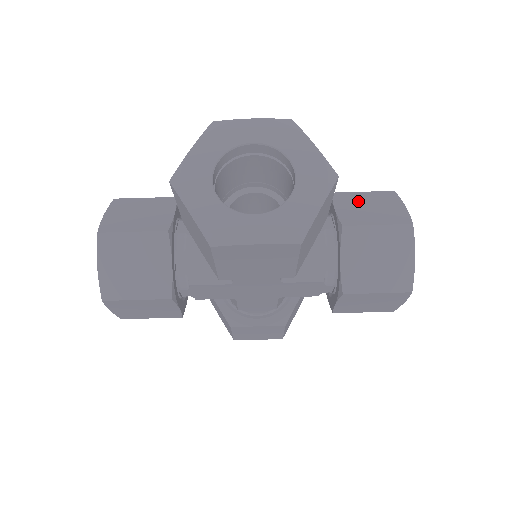
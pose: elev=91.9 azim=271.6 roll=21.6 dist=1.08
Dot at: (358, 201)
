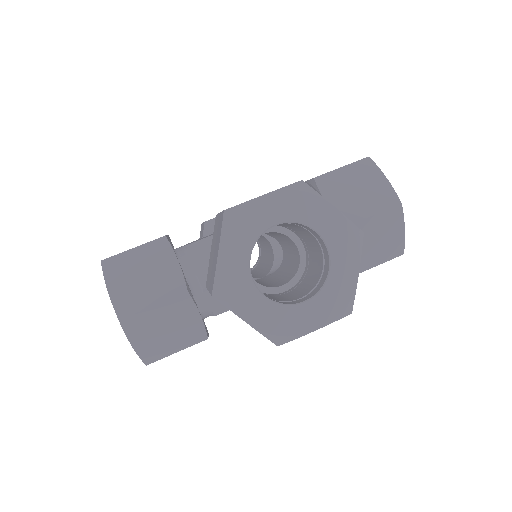
Dot at: (343, 184)
